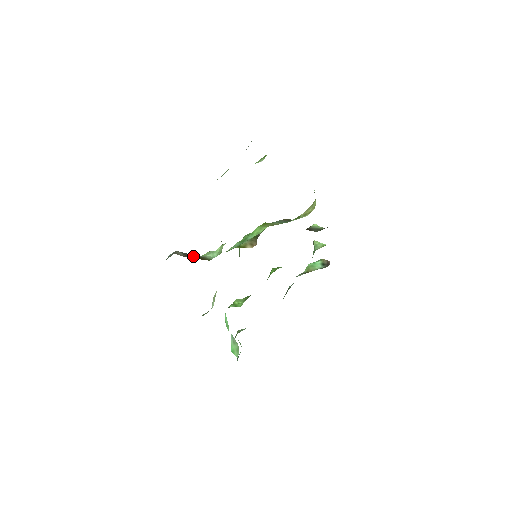
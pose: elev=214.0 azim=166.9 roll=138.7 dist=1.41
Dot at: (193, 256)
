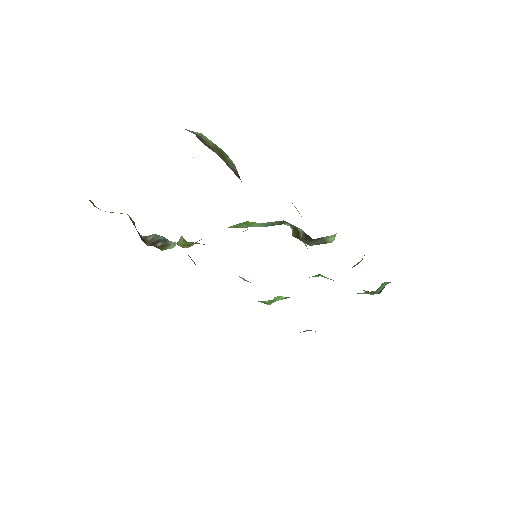
Dot at: (160, 242)
